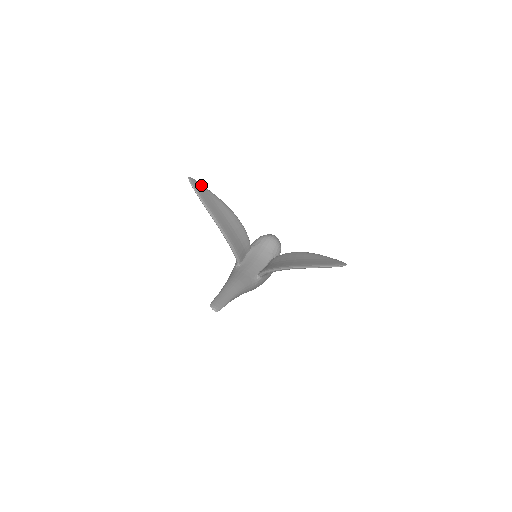
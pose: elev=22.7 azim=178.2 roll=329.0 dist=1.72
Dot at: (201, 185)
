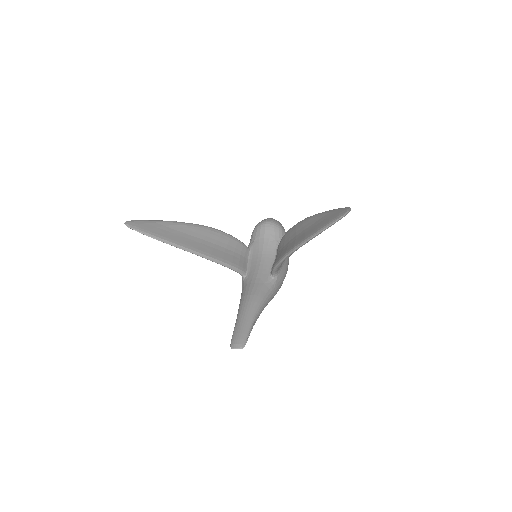
Dot at: (145, 221)
